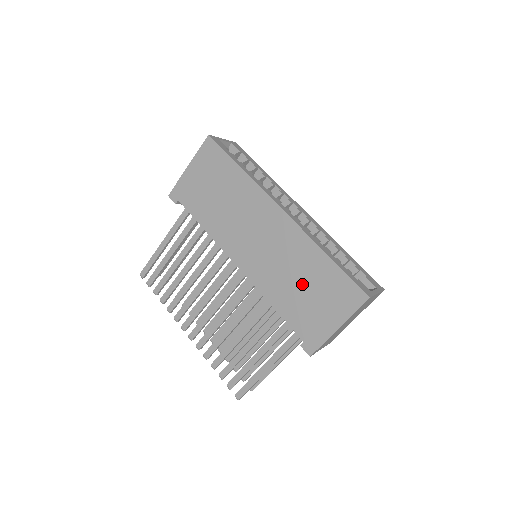
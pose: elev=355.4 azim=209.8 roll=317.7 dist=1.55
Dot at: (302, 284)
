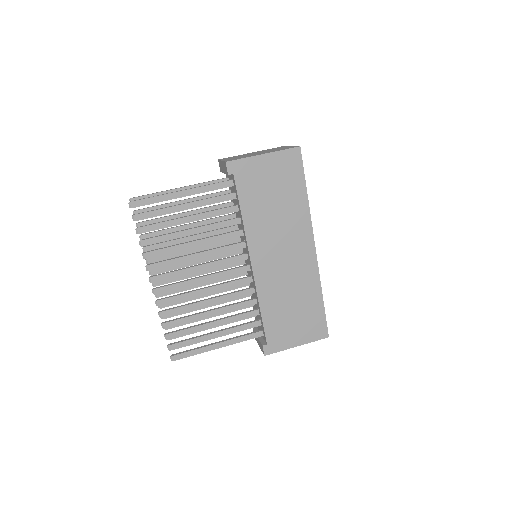
Dot at: (293, 306)
